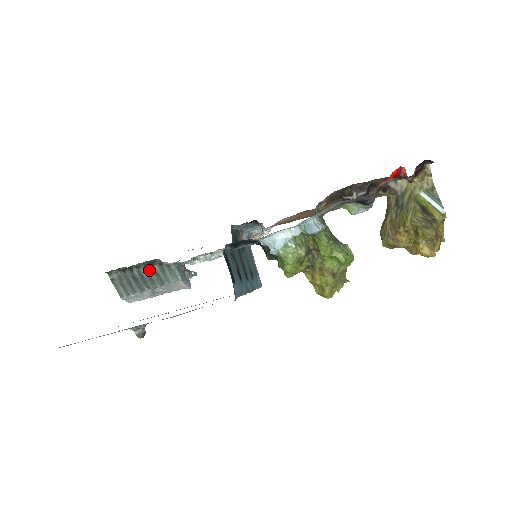
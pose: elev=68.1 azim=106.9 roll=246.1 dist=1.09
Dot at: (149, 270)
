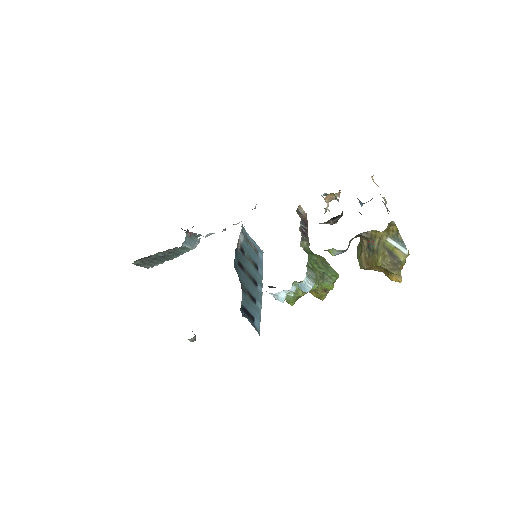
Dot at: (164, 252)
